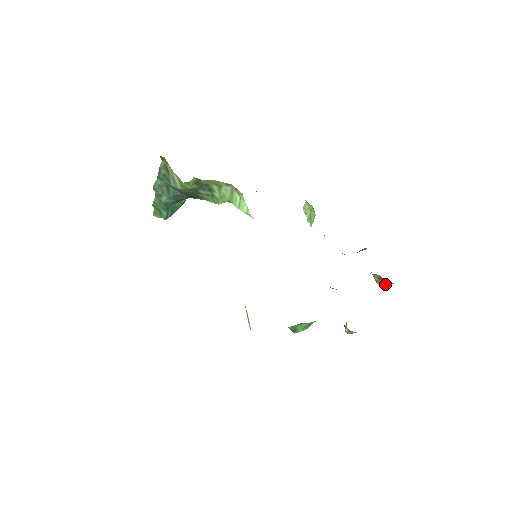
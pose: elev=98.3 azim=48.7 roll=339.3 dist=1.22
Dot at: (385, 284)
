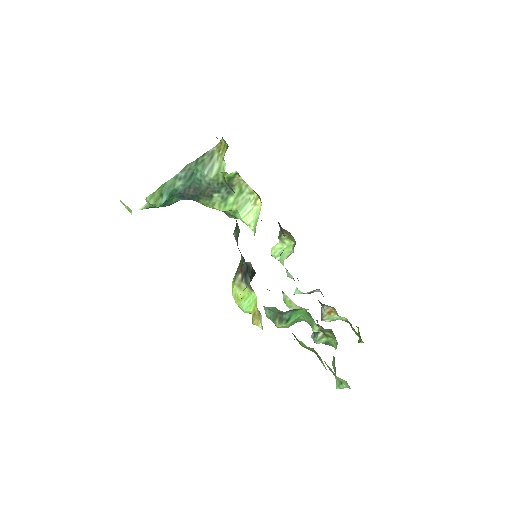
Dot at: (330, 319)
